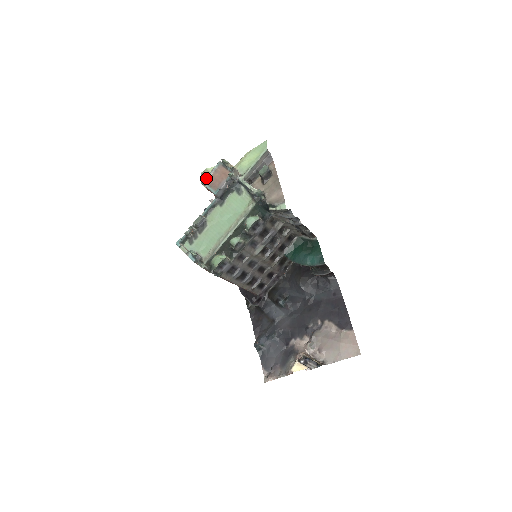
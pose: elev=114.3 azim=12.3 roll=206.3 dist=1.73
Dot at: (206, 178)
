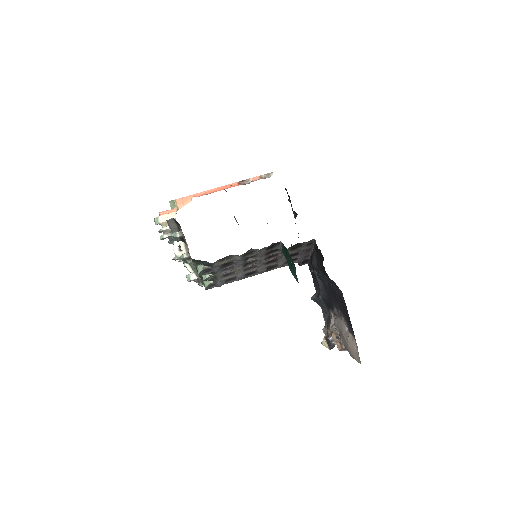
Dot at: occluded
